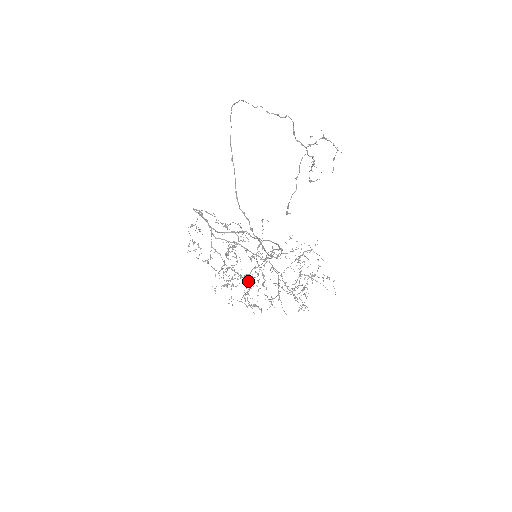
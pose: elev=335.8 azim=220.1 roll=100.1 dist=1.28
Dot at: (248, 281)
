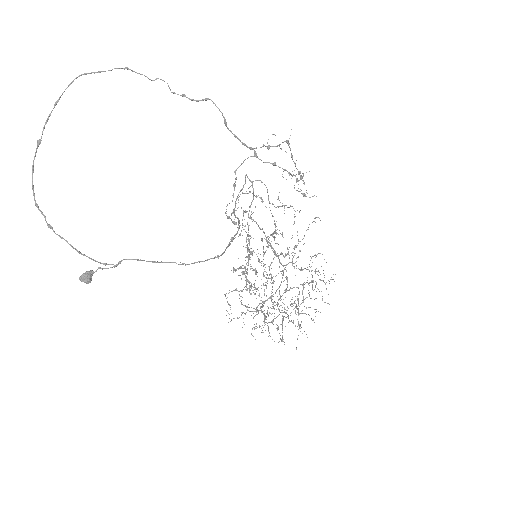
Dot at: (83, 278)
